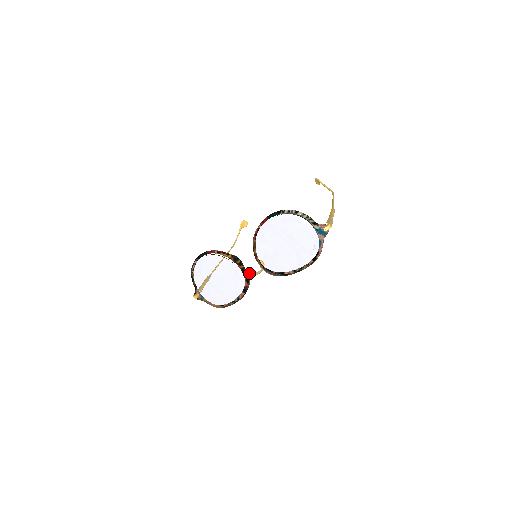
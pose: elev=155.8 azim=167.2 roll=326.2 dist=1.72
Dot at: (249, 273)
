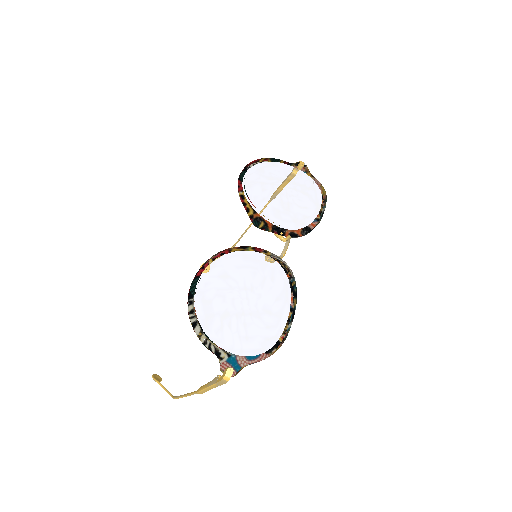
Dot at: (275, 259)
